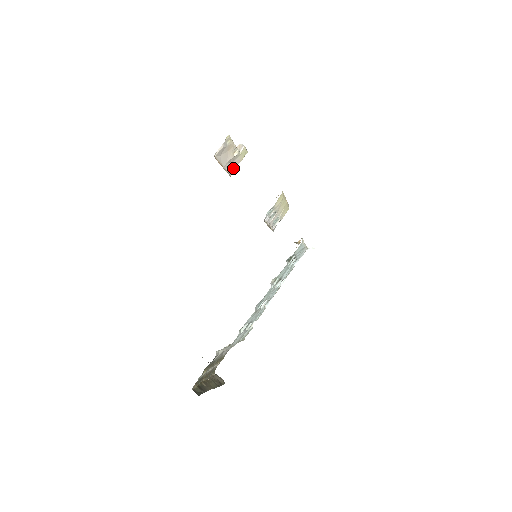
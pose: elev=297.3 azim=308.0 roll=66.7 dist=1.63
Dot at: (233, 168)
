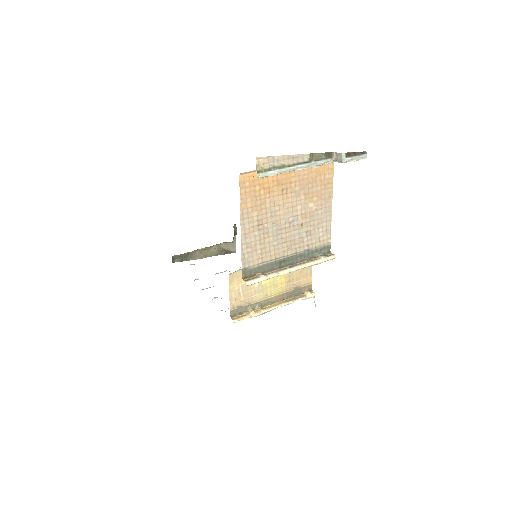
Dot at: occluded
